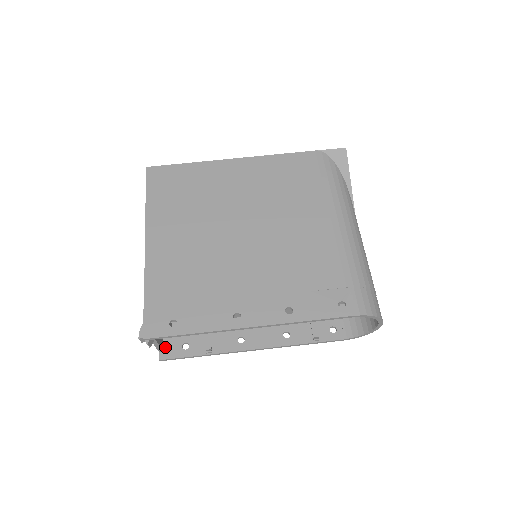
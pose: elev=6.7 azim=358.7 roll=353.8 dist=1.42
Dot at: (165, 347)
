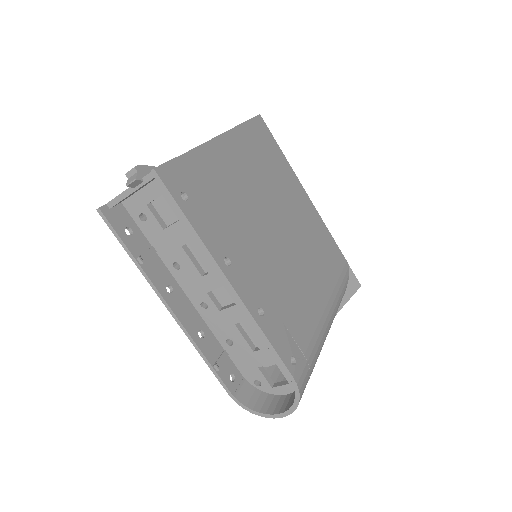
Dot at: (115, 208)
